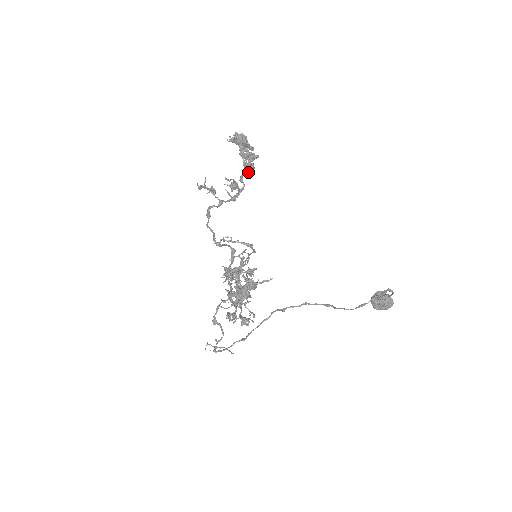
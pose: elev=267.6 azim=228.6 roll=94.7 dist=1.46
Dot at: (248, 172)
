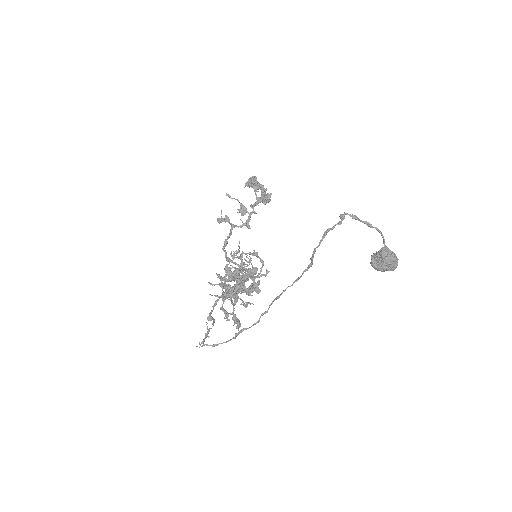
Dot at: (257, 200)
